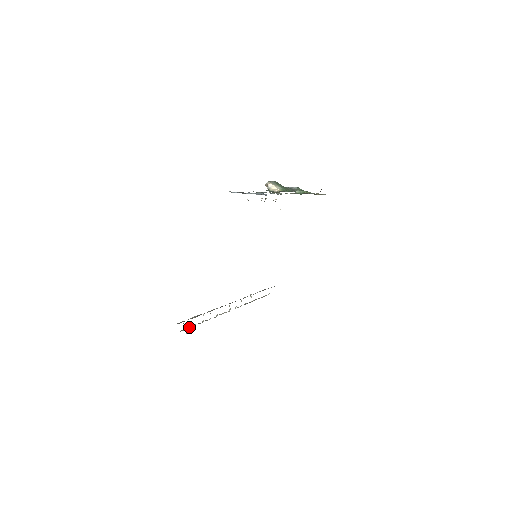
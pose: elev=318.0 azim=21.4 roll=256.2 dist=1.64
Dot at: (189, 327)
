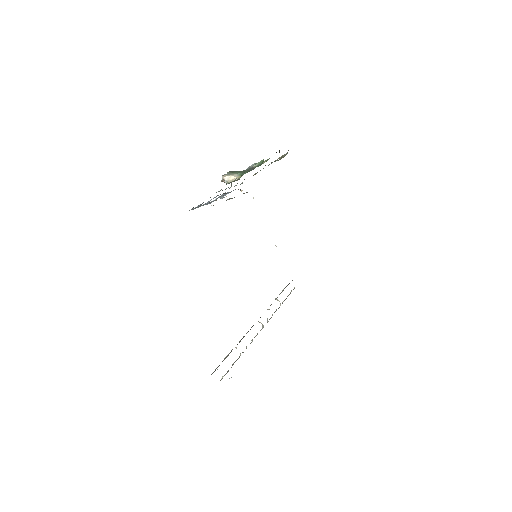
Dot at: (228, 370)
